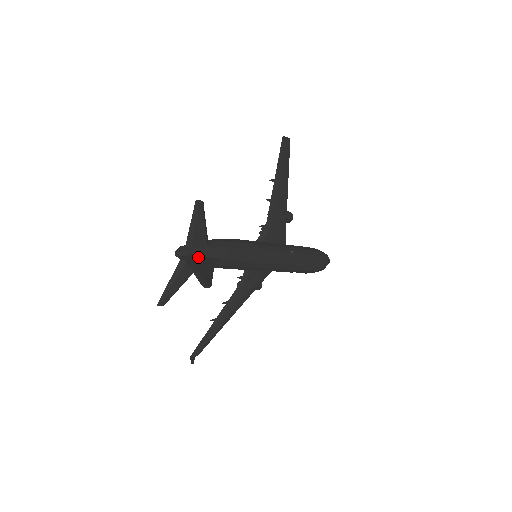
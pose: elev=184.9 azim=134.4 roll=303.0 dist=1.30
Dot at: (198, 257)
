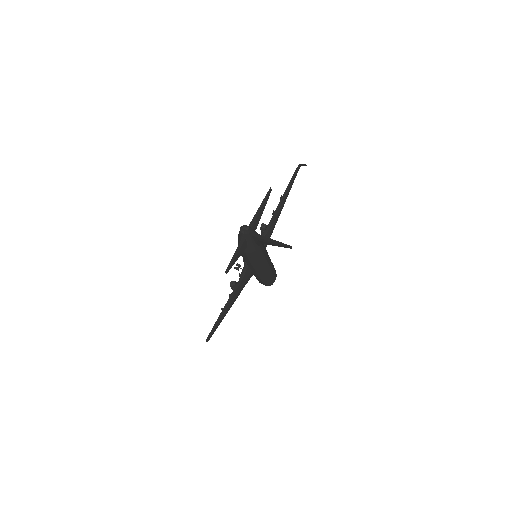
Dot at: occluded
